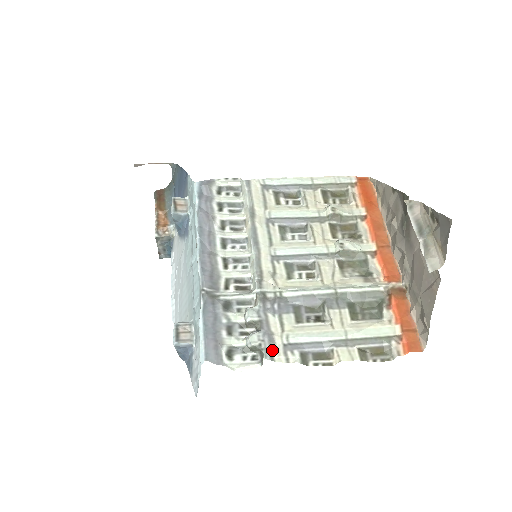
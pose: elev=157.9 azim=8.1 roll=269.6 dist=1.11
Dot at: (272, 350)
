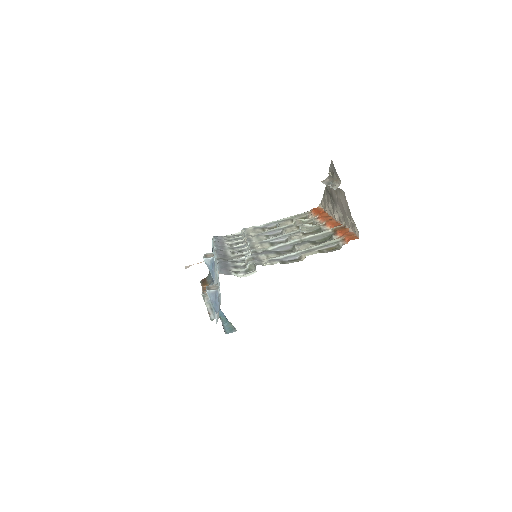
Dot at: (261, 263)
